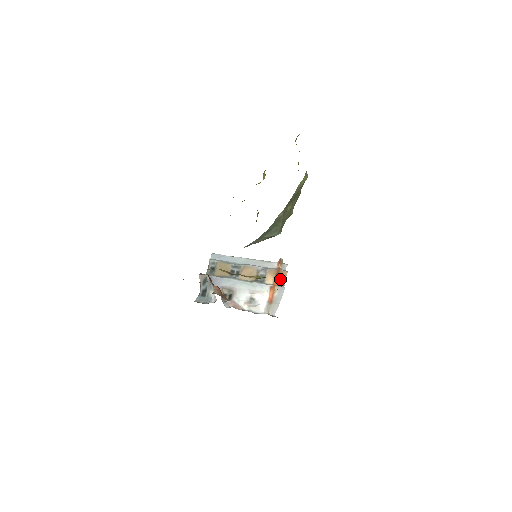
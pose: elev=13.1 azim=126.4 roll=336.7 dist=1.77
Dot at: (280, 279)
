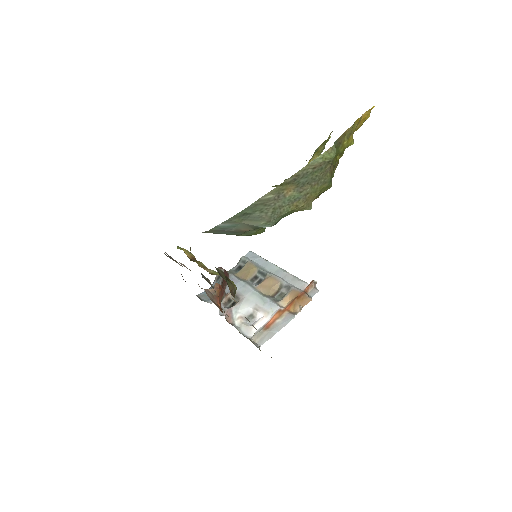
Dot at: (296, 304)
